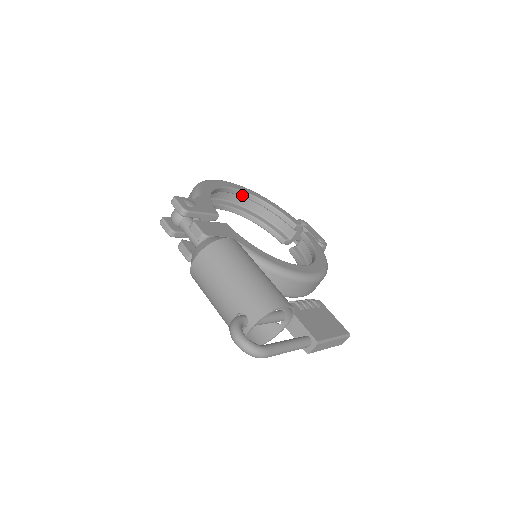
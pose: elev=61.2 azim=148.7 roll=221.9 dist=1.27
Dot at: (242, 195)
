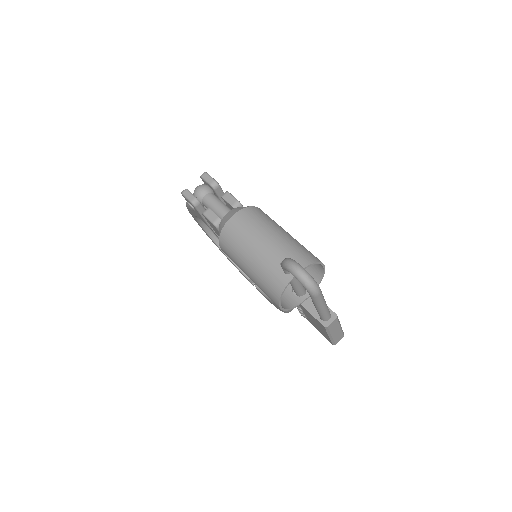
Dot at: occluded
